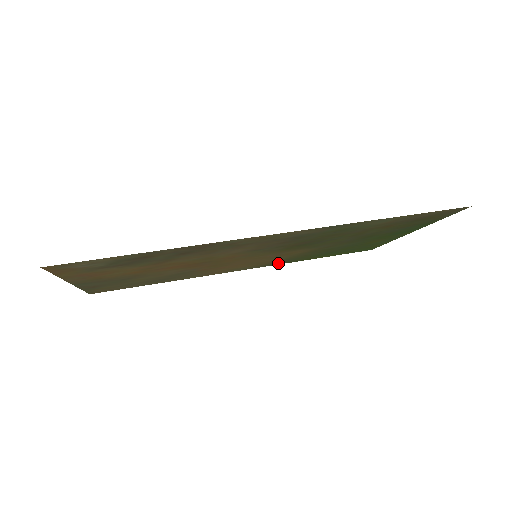
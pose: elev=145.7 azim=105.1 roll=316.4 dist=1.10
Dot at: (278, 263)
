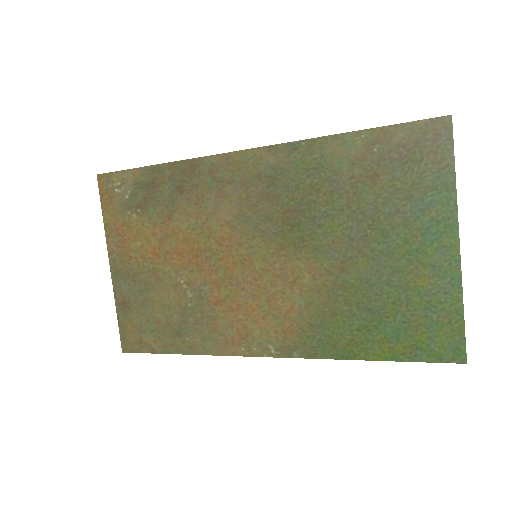
Dot at: (311, 347)
